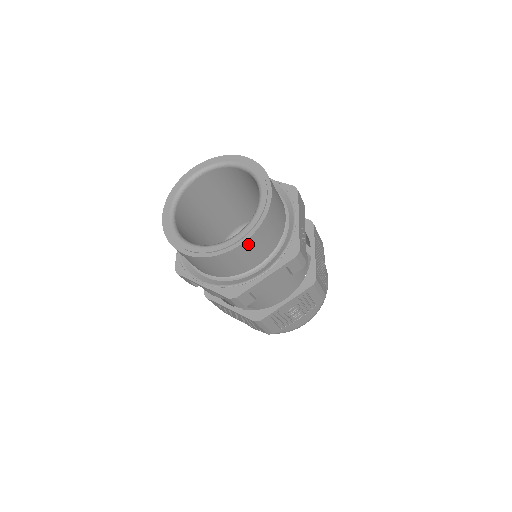
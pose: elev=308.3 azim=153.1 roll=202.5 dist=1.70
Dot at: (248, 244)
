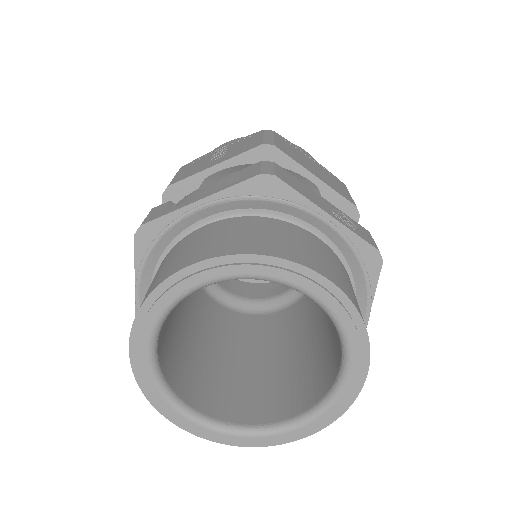
Dot at: occluded
